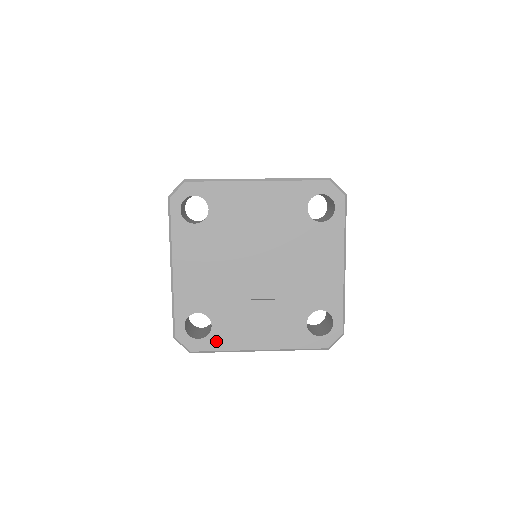
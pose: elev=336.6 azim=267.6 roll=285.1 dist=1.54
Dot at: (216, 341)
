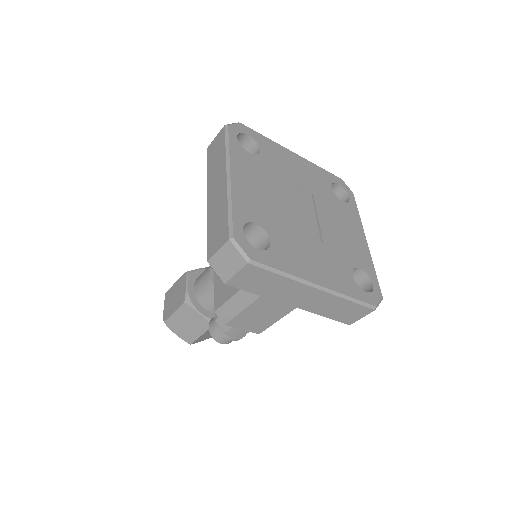
Dot at: (276, 259)
